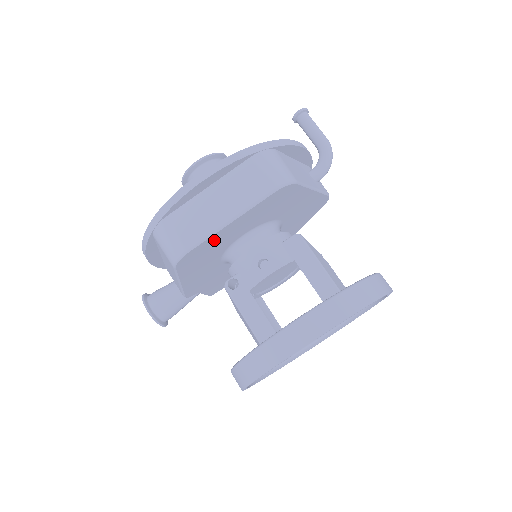
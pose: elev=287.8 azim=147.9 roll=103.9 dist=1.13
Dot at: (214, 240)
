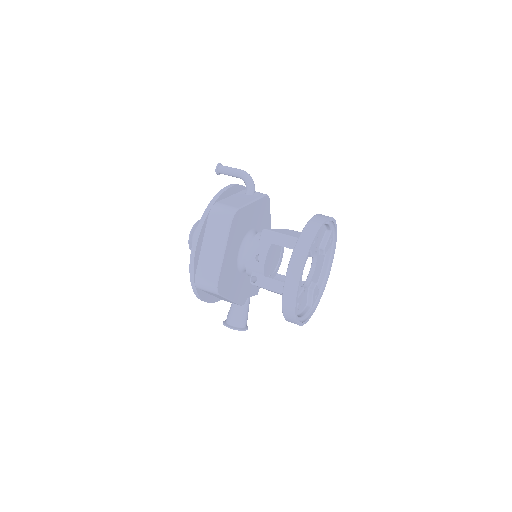
Dot at: (225, 267)
